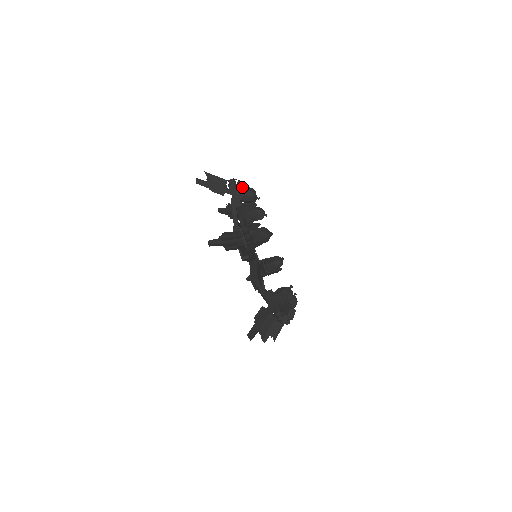
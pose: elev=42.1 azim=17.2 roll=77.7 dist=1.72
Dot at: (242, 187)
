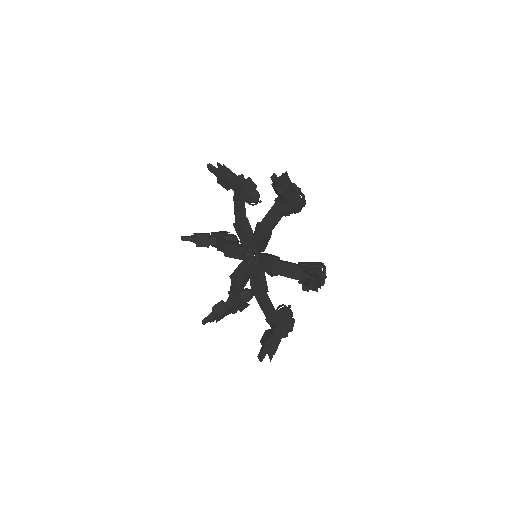
Dot at: (303, 202)
